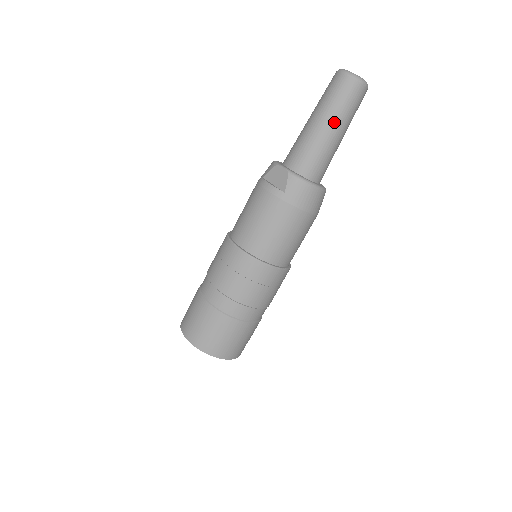
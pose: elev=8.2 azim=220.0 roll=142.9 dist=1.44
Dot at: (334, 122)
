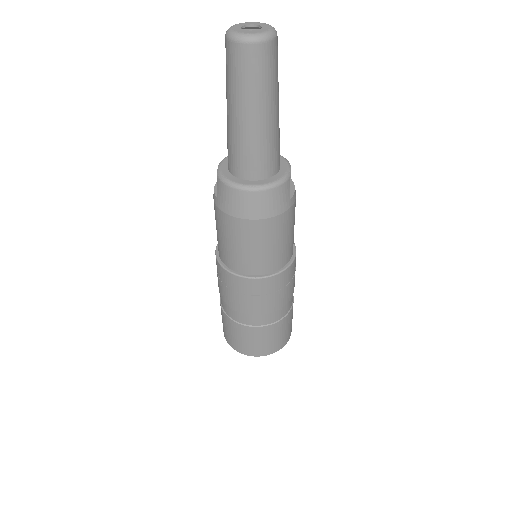
Dot at: (234, 105)
